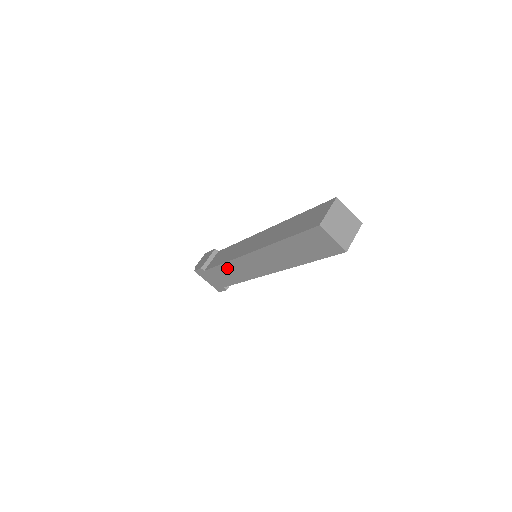
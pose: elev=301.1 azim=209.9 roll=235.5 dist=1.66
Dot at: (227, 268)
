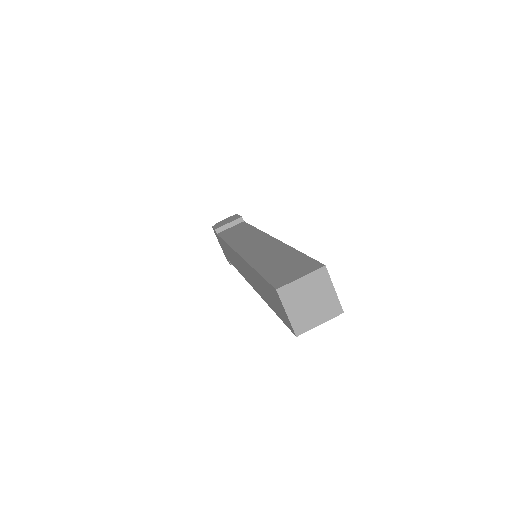
Dot at: occluded
